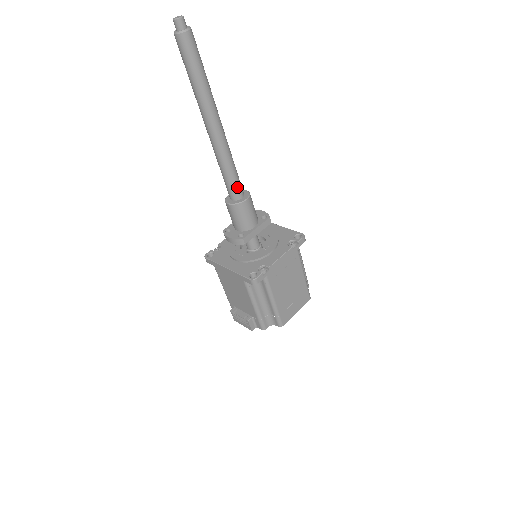
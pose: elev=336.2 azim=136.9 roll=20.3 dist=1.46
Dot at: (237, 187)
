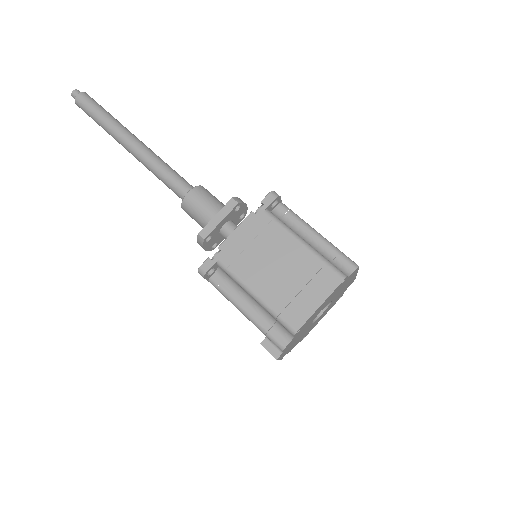
Dot at: (178, 186)
